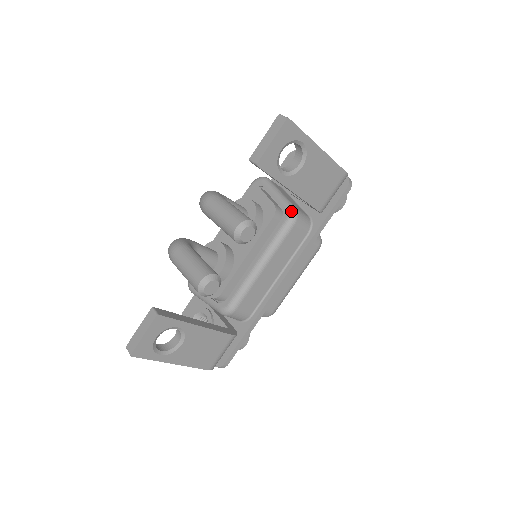
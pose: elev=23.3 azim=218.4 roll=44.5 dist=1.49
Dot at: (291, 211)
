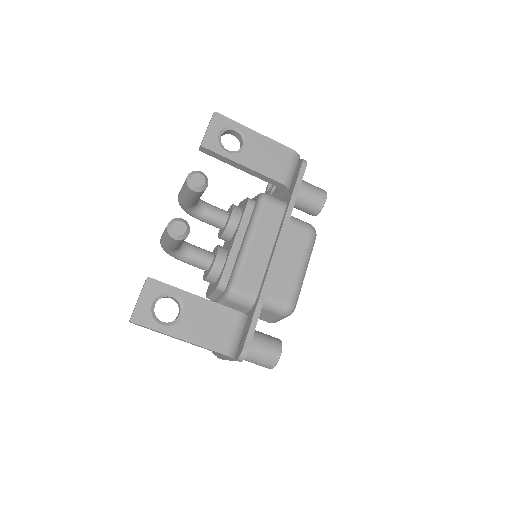
Dot at: (260, 194)
